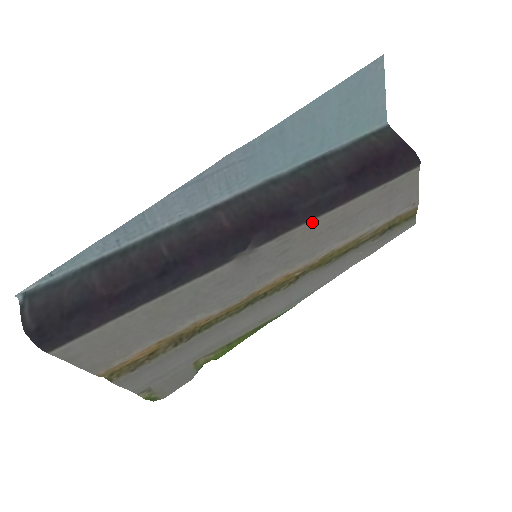
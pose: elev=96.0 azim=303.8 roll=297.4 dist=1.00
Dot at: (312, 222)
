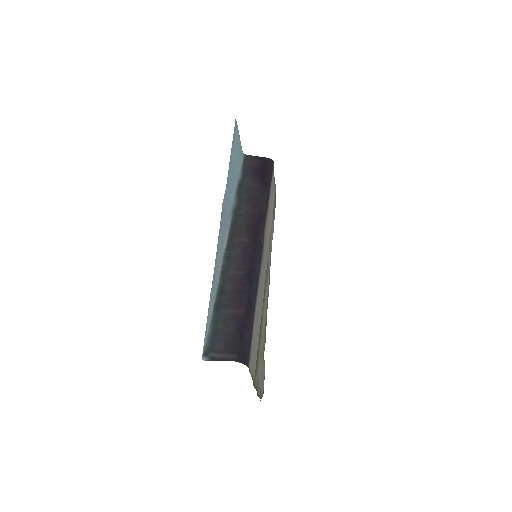
Dot at: occluded
